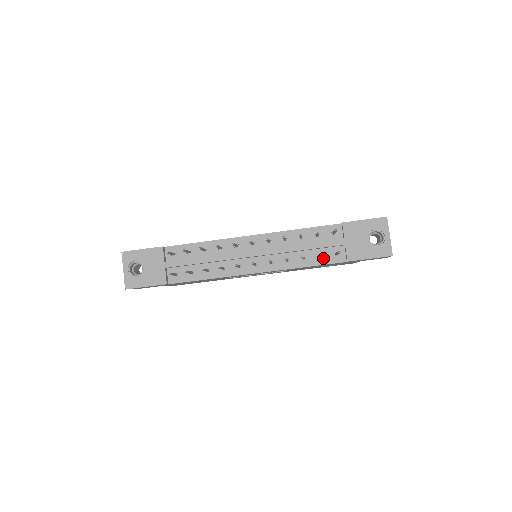
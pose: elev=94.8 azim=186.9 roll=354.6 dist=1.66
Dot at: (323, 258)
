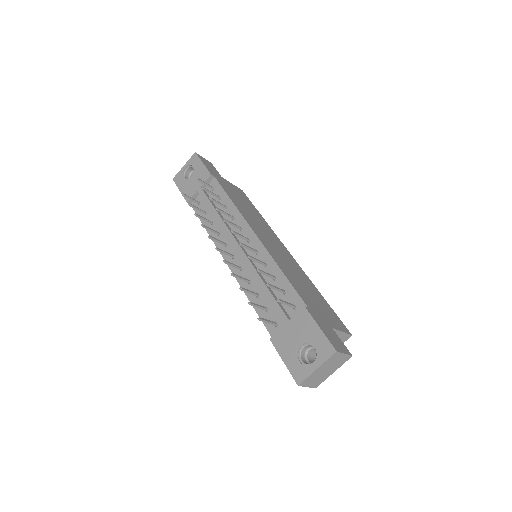
Dot at: (266, 313)
